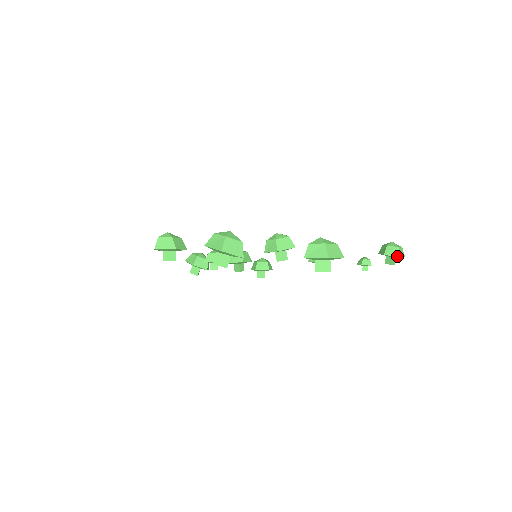
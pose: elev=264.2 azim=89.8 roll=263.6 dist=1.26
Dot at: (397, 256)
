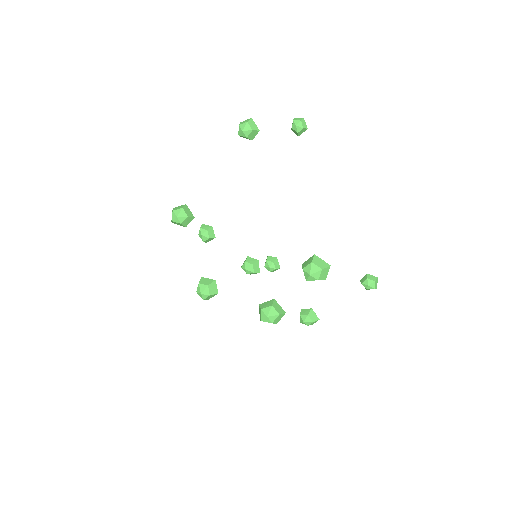
Dot at: occluded
